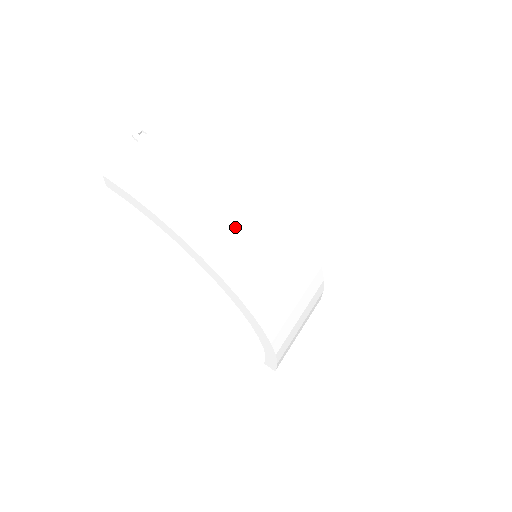
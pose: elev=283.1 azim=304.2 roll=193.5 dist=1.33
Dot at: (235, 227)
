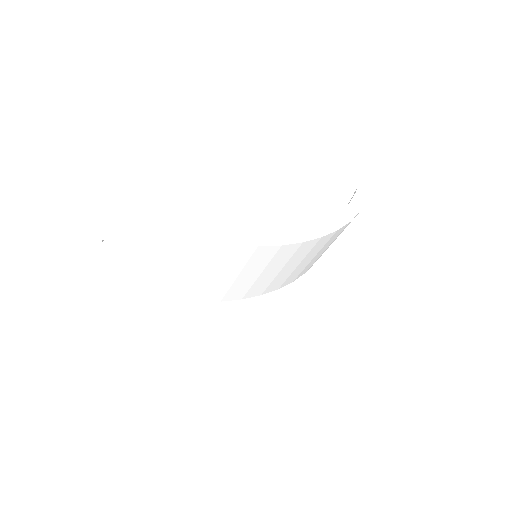
Dot at: (216, 281)
